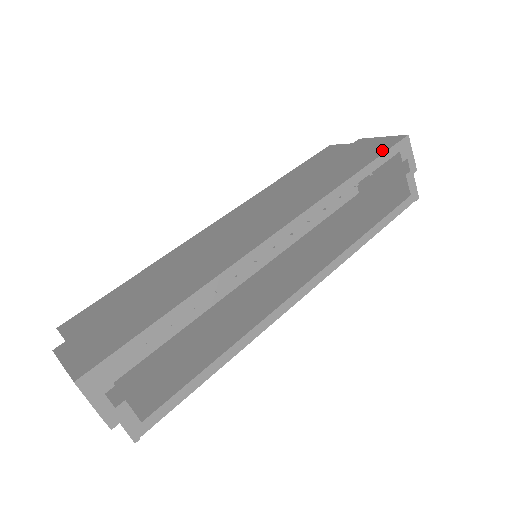
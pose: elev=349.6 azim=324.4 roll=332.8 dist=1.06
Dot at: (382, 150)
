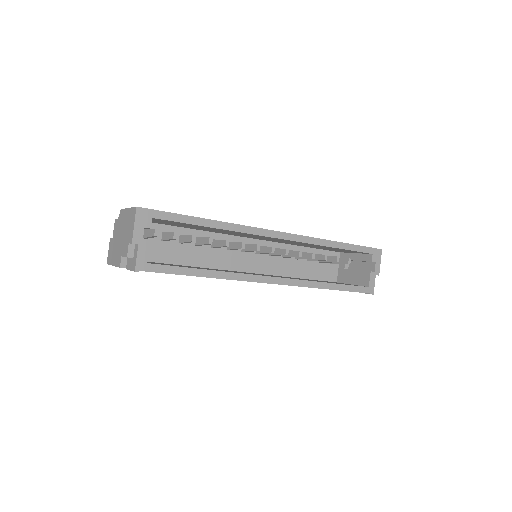
Dot at: occluded
